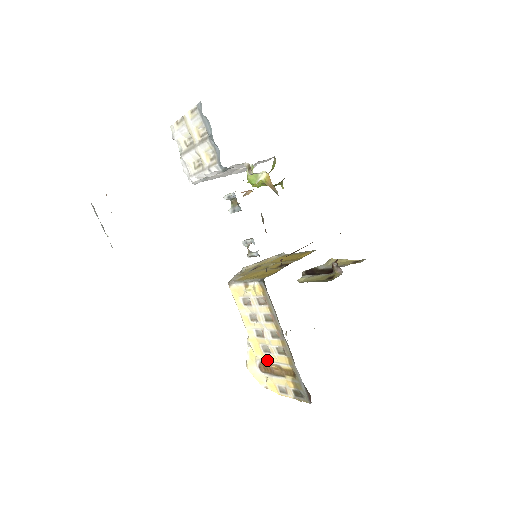
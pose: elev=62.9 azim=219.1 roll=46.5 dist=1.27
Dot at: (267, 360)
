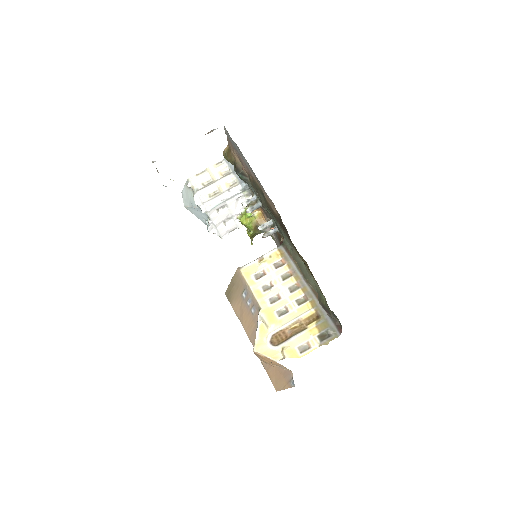
Dot at: (283, 324)
